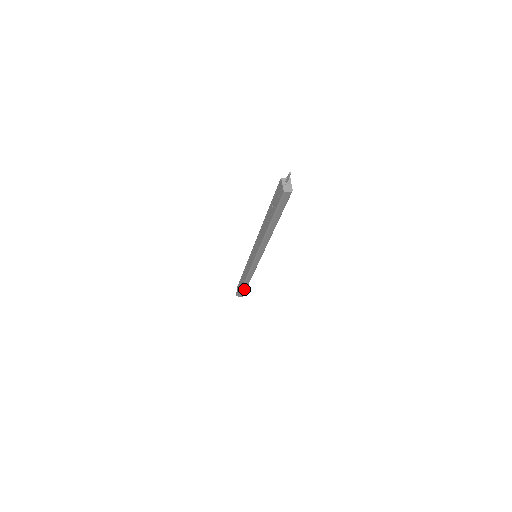
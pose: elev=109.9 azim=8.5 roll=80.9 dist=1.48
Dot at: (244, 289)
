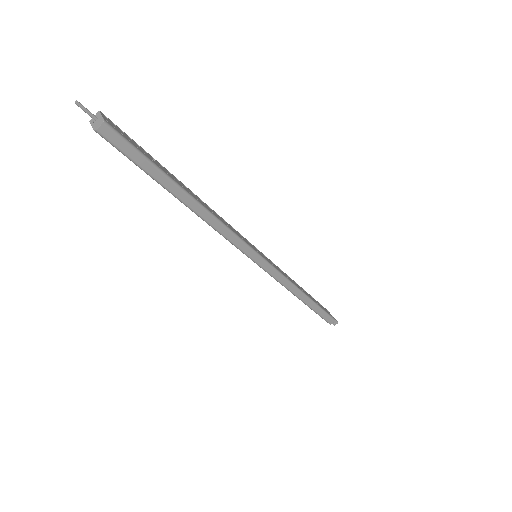
Dot at: (318, 310)
